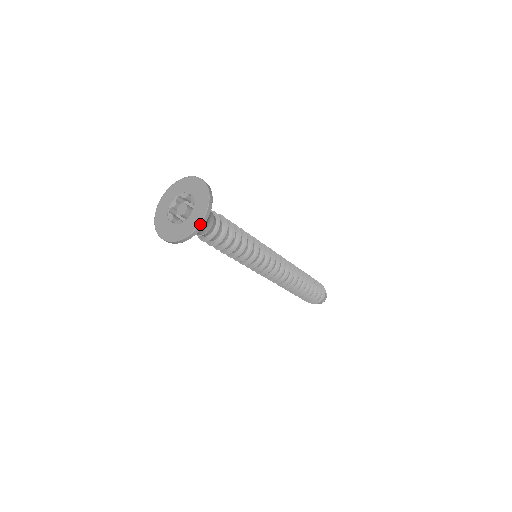
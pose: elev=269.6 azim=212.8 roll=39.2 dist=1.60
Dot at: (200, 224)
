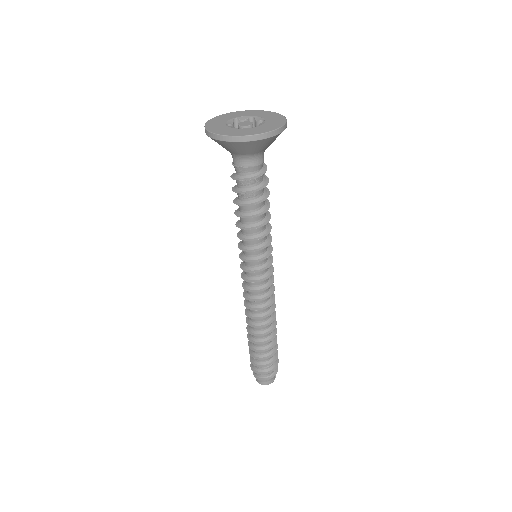
Dot at: (283, 126)
